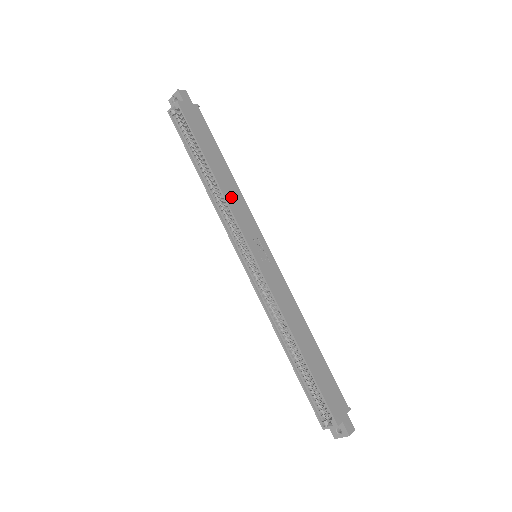
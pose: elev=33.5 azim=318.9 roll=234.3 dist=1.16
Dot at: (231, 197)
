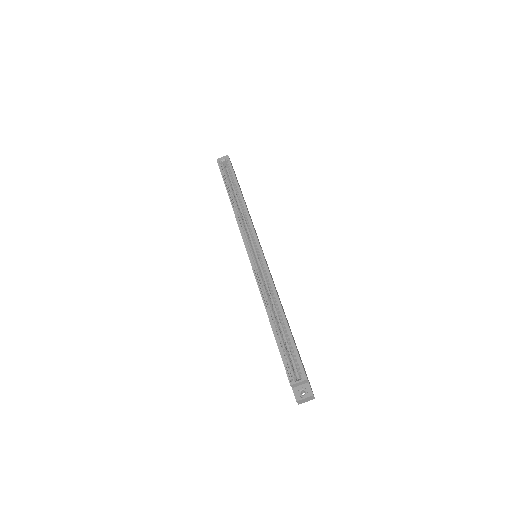
Dot at: occluded
